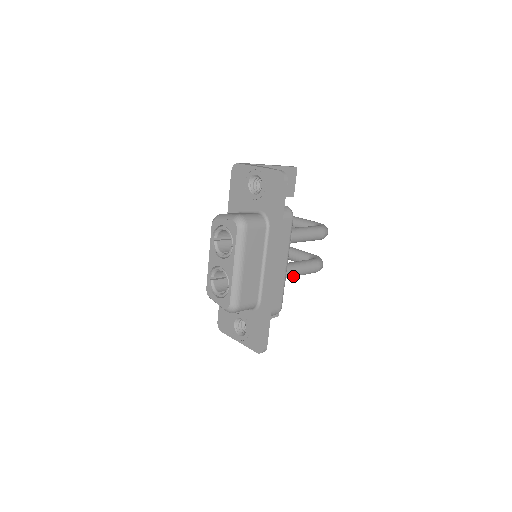
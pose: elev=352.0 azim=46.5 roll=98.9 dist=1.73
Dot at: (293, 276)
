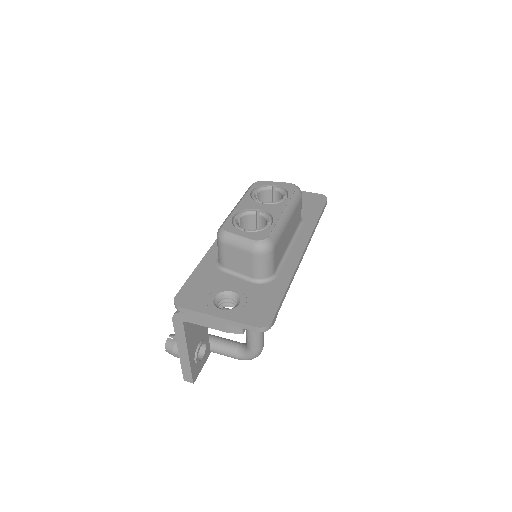
Dot at: occluded
